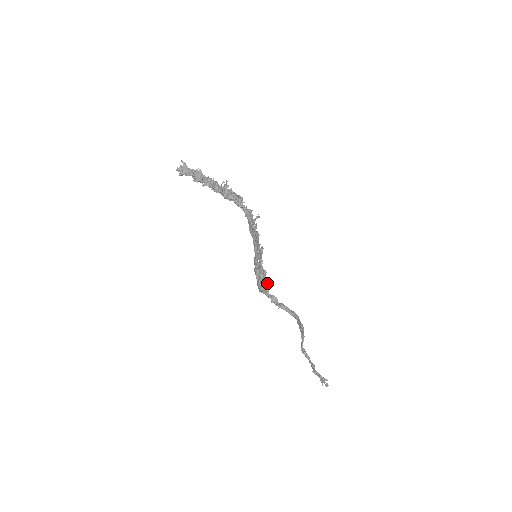
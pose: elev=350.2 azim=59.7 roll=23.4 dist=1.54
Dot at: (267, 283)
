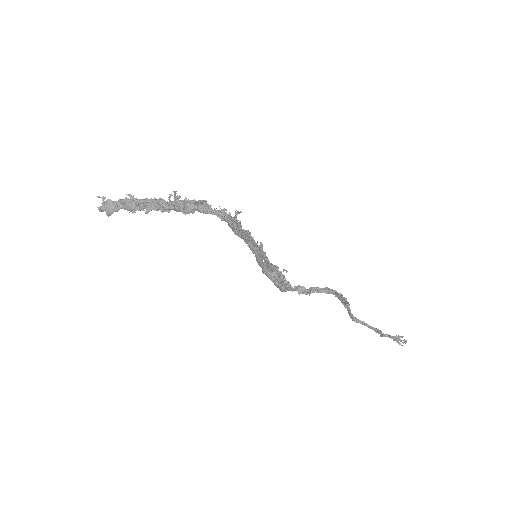
Dot at: (284, 277)
